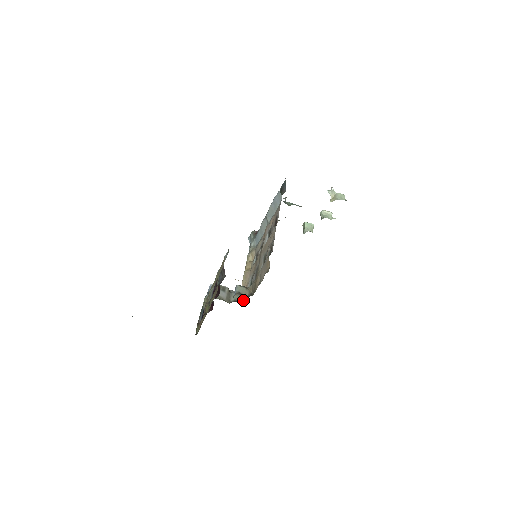
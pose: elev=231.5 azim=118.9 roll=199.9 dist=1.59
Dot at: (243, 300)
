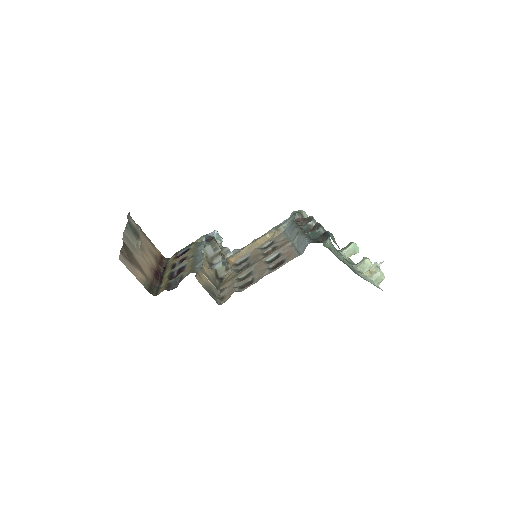
Dot at: occluded
